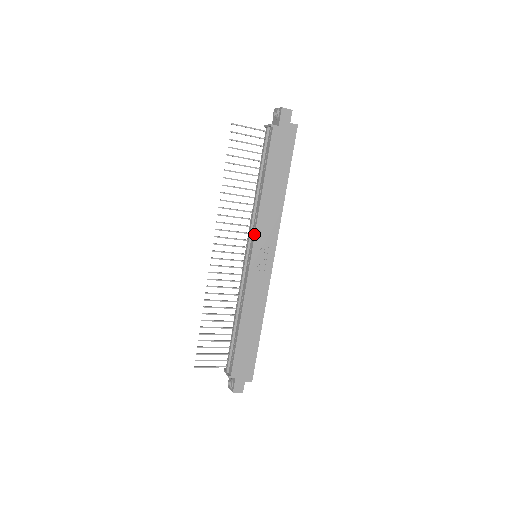
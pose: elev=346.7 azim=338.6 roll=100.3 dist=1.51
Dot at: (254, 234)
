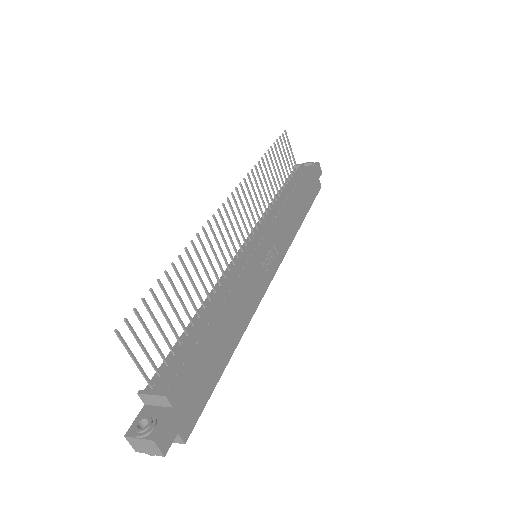
Dot at: (273, 225)
